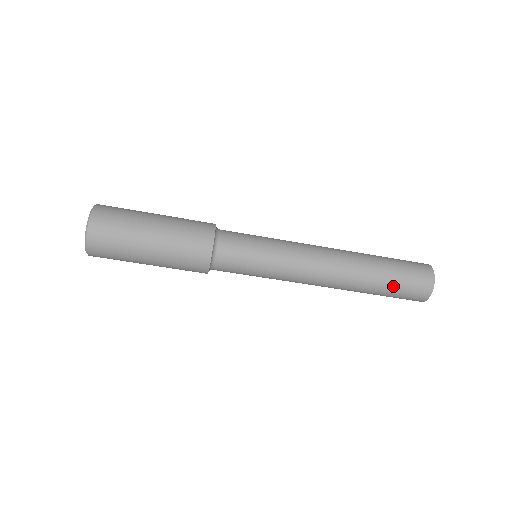
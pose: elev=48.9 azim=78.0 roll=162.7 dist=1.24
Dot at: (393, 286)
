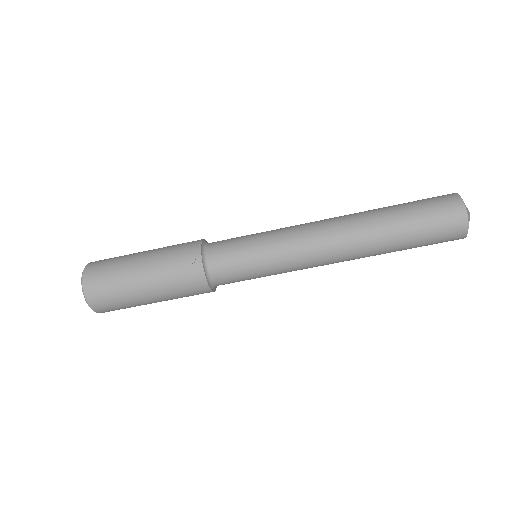
Dot at: (414, 219)
